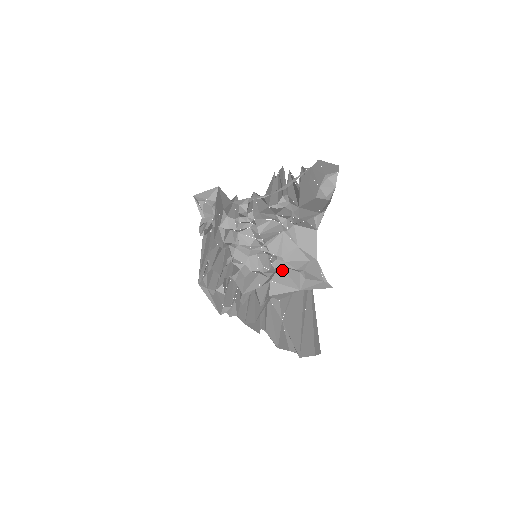
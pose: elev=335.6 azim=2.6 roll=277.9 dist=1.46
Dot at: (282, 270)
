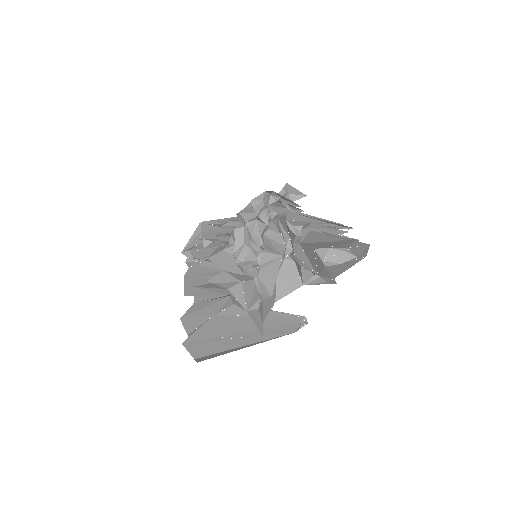
Dot at: occluded
